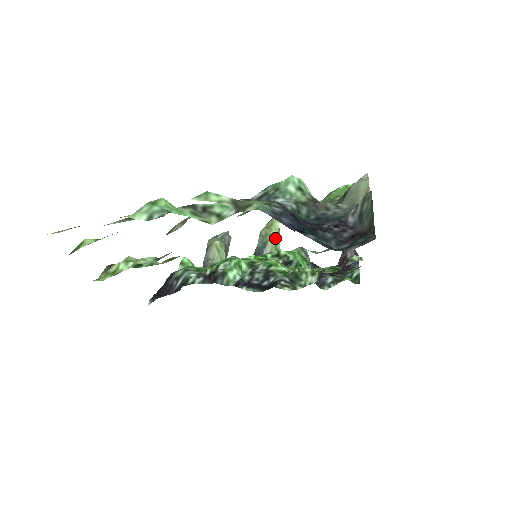
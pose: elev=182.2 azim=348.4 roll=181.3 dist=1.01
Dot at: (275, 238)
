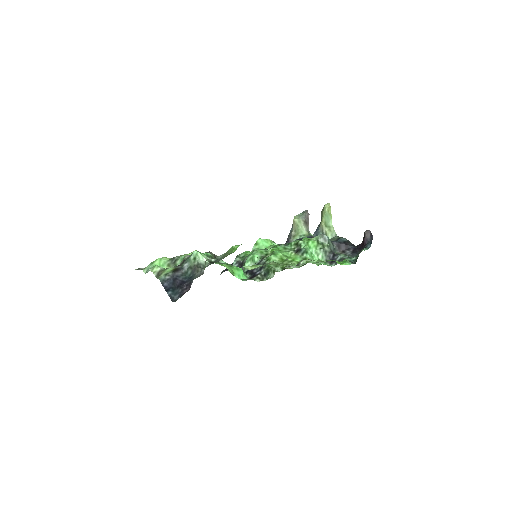
Dot at: (325, 219)
